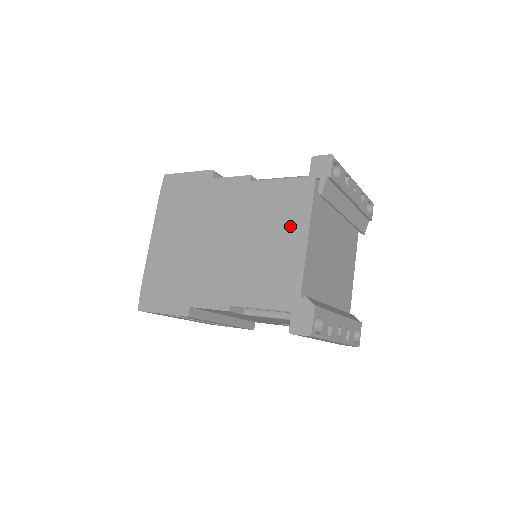
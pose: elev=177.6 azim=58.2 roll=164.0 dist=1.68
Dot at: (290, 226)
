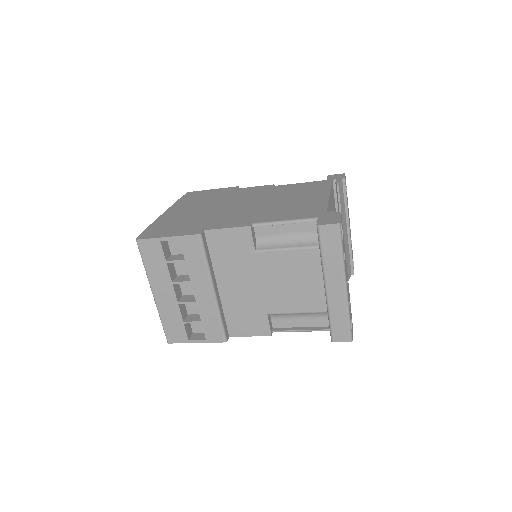
Dot at: (312, 193)
